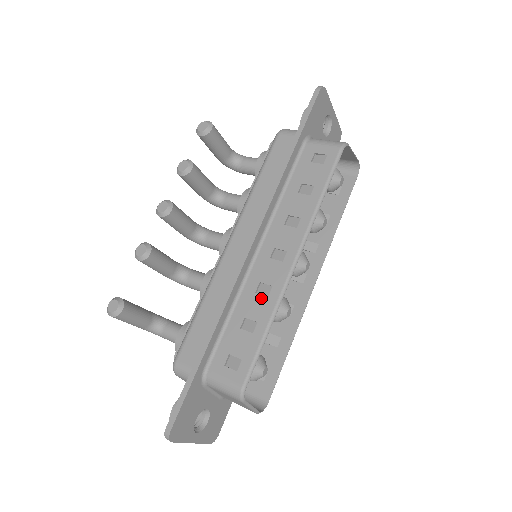
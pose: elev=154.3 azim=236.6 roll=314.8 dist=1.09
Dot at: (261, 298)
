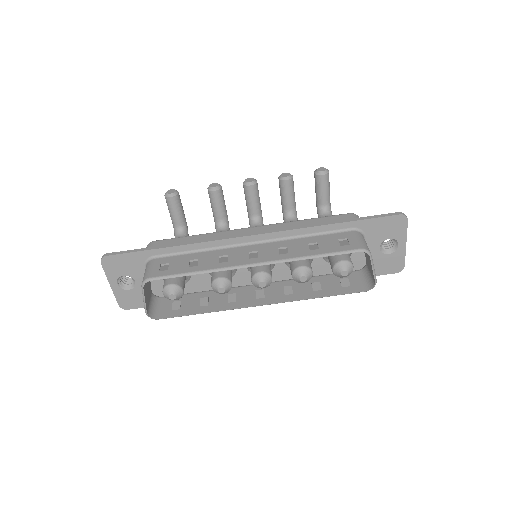
Dot at: (216, 260)
